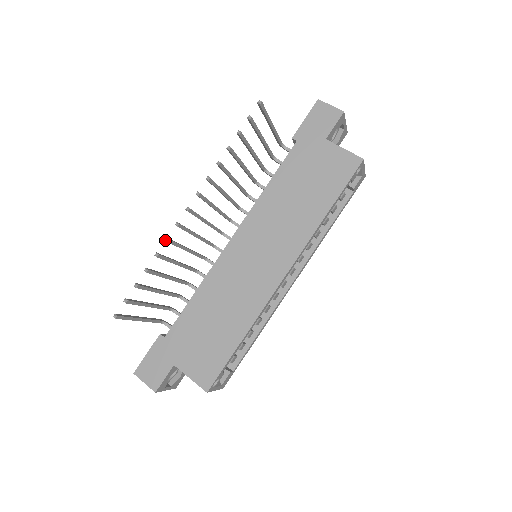
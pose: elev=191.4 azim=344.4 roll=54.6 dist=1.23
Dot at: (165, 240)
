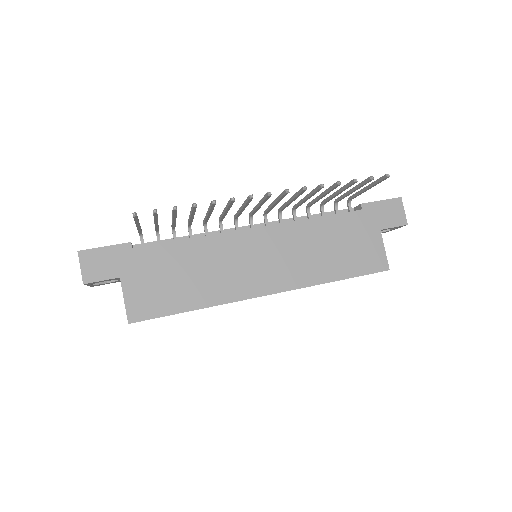
Dot at: (231, 198)
